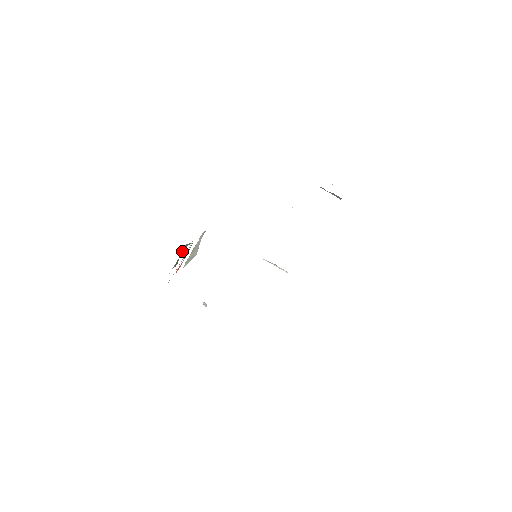
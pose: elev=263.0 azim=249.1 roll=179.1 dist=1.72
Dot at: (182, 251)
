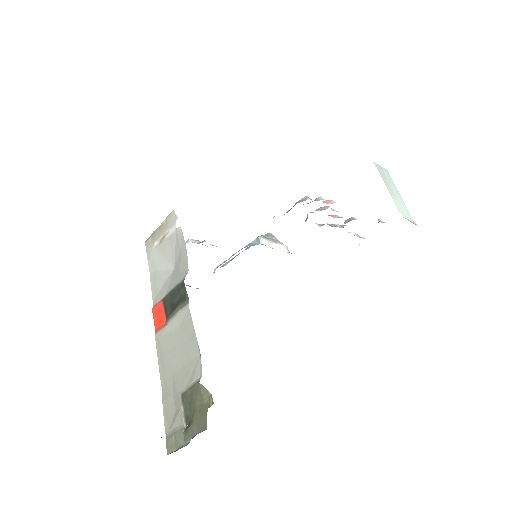
Dot at: (198, 403)
